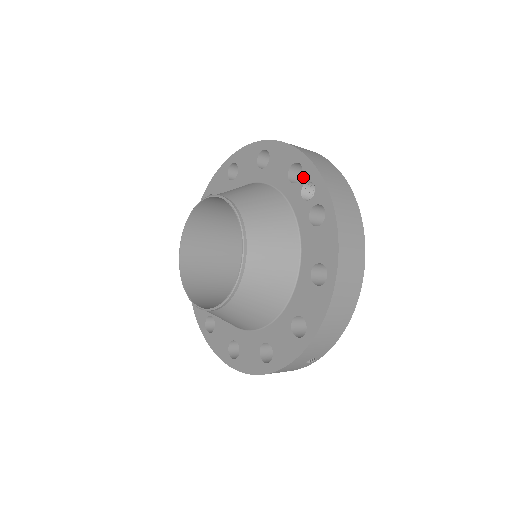
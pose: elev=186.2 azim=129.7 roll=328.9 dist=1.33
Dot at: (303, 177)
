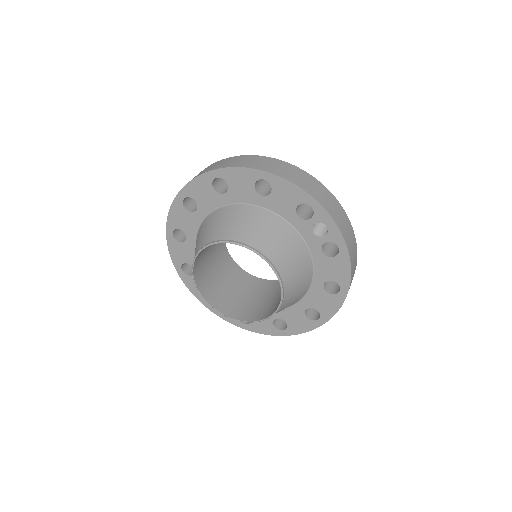
Dot at: (315, 218)
